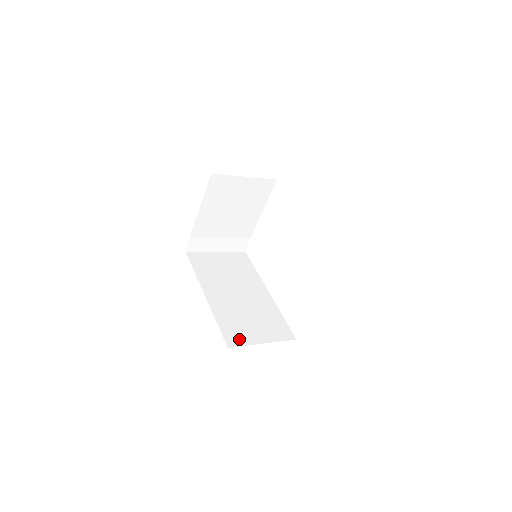
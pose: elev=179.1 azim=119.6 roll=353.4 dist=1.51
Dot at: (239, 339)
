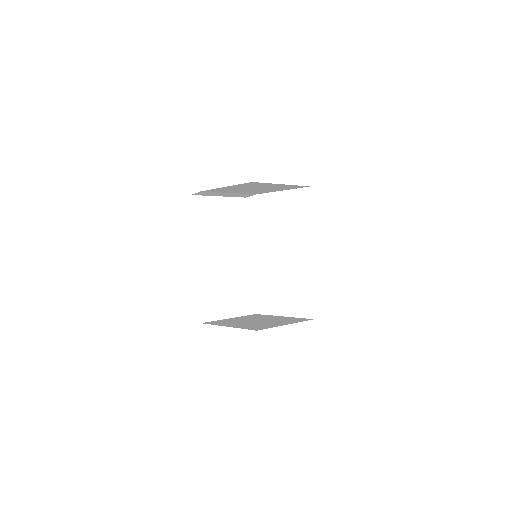
Dot at: (212, 313)
